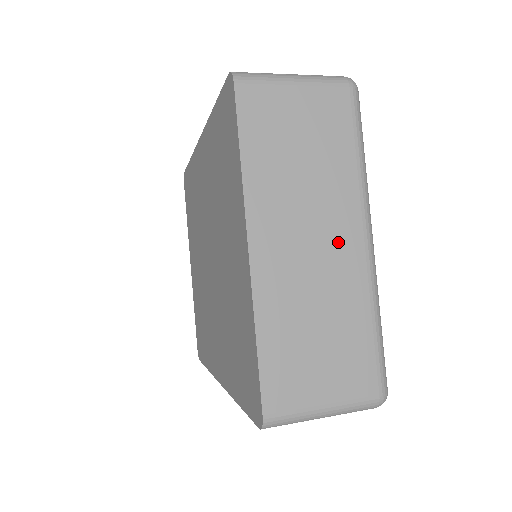
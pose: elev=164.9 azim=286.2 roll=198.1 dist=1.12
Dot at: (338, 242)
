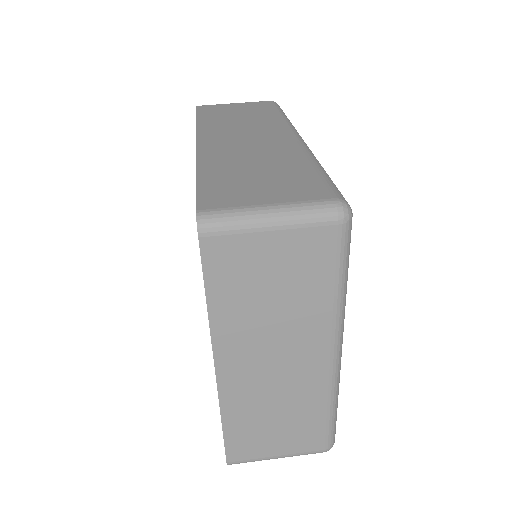
Dot at: (303, 361)
